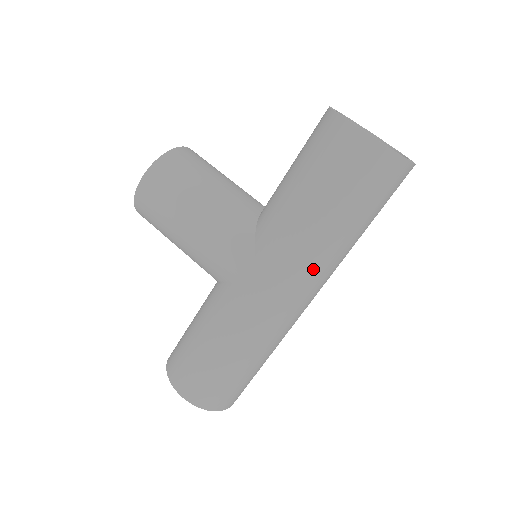
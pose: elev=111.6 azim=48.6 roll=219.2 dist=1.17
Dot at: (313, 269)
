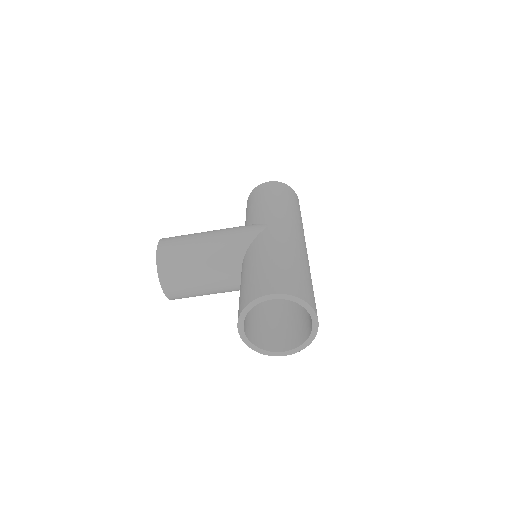
Dot at: occluded
